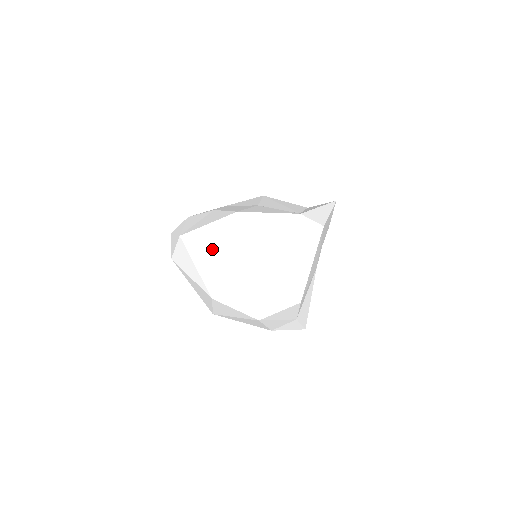
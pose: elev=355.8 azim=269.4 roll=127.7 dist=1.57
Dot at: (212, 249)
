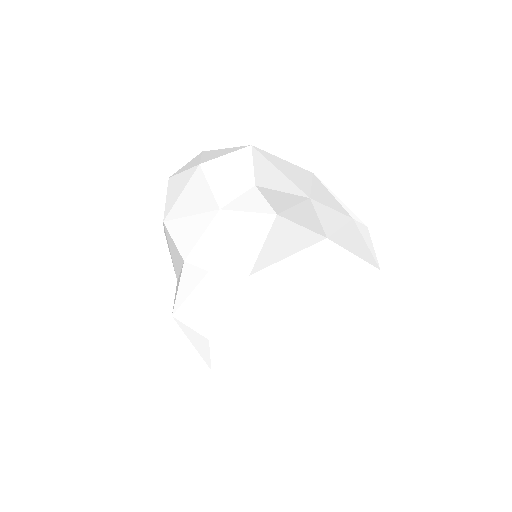
Dot at: occluded
